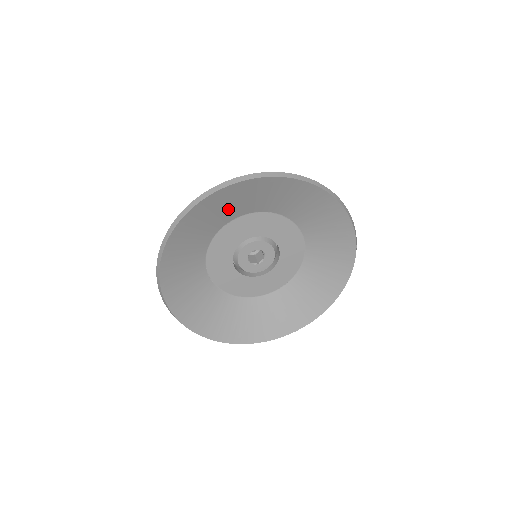
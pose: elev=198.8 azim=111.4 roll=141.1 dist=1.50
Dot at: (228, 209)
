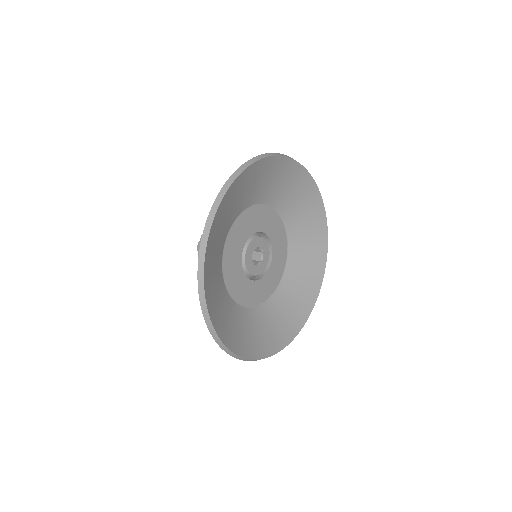
Dot at: (268, 186)
